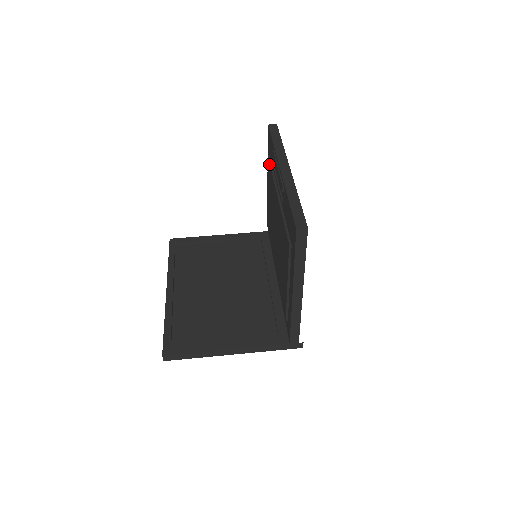
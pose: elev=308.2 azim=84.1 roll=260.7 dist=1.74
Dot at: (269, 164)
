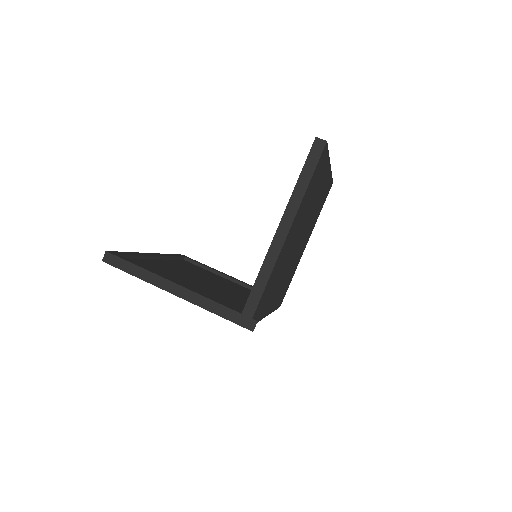
Dot at: occluded
